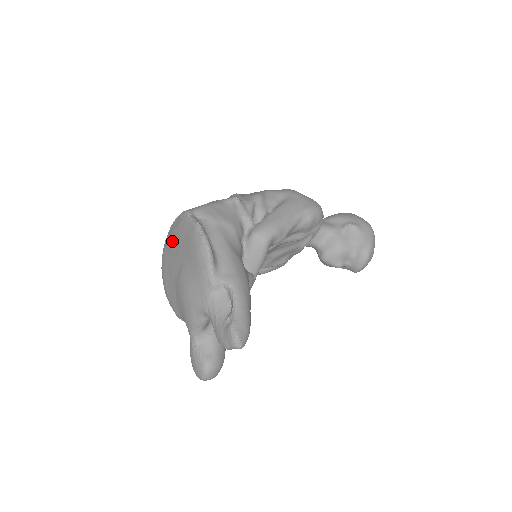
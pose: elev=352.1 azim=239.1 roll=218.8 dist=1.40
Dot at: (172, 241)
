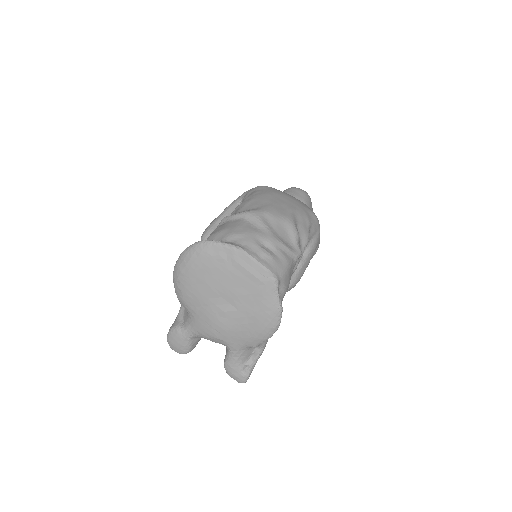
Dot at: (235, 272)
